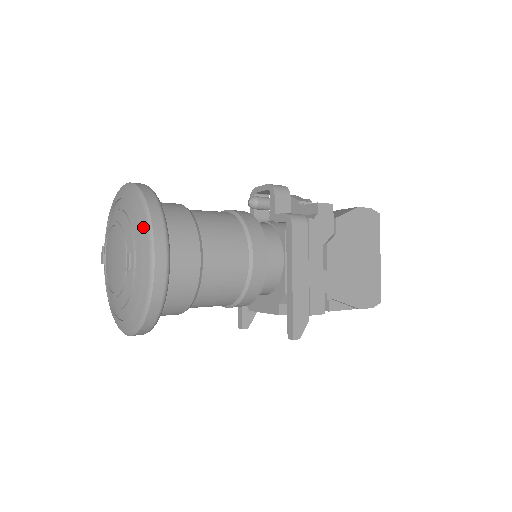
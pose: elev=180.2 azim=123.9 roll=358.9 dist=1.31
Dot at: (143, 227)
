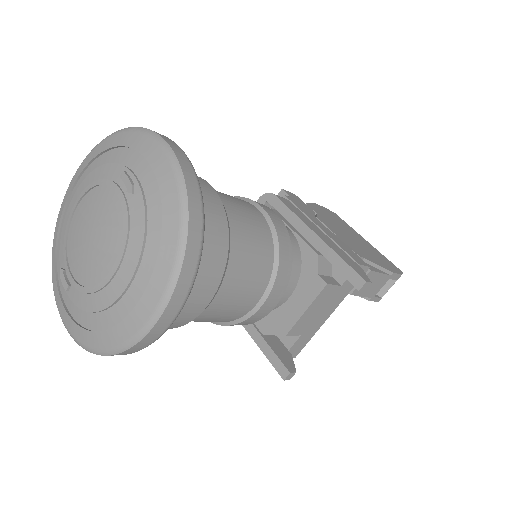
Dot at: (130, 138)
